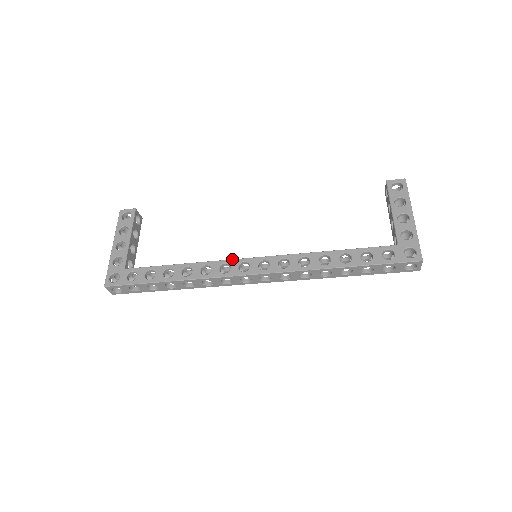
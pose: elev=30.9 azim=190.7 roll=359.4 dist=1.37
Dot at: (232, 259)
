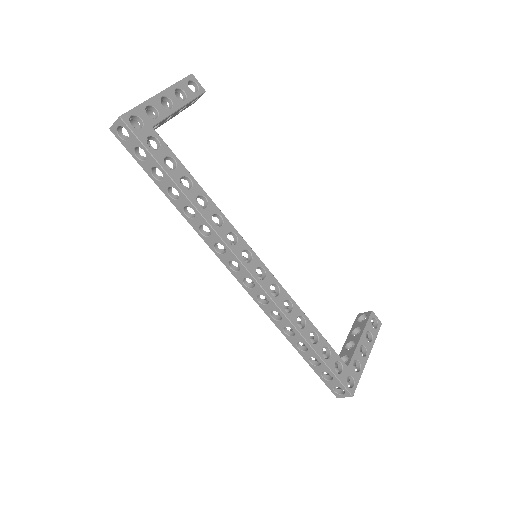
Dot at: occluded
